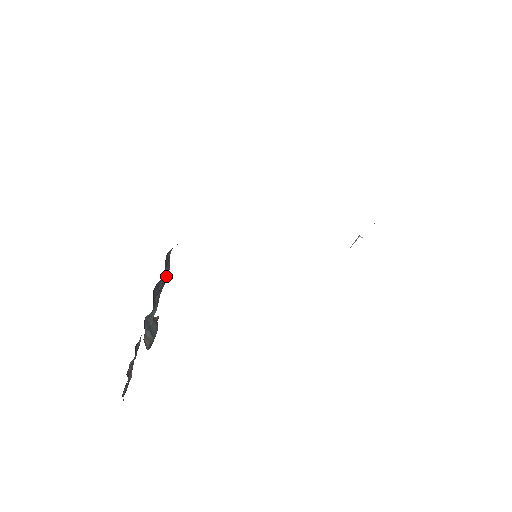
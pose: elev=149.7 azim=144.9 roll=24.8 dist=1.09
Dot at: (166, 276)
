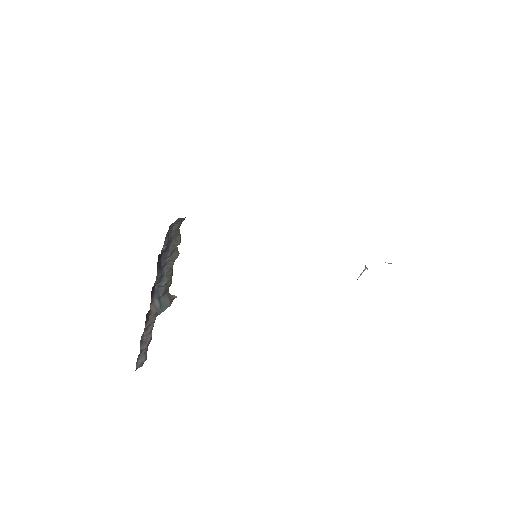
Dot at: (178, 253)
